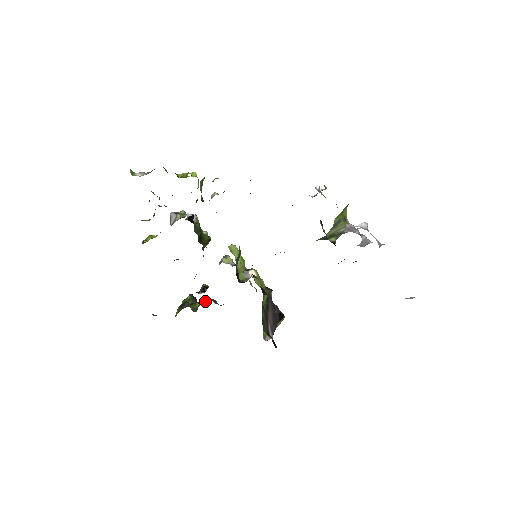
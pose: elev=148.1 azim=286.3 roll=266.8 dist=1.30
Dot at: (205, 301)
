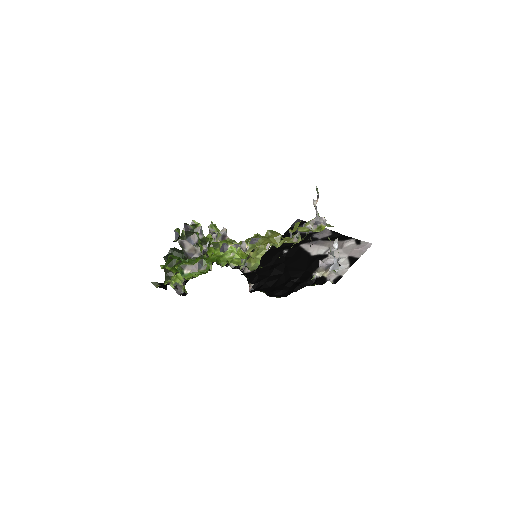
Dot at: occluded
